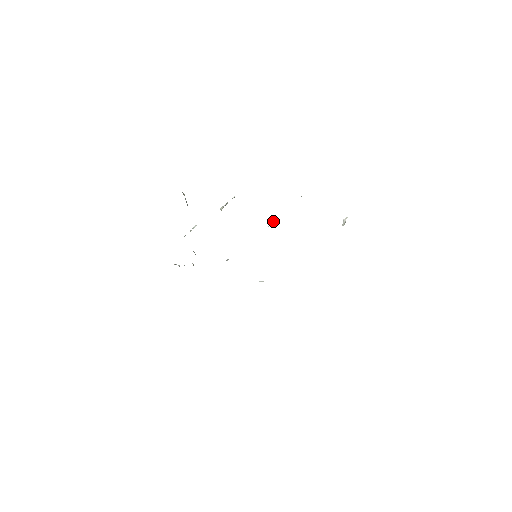
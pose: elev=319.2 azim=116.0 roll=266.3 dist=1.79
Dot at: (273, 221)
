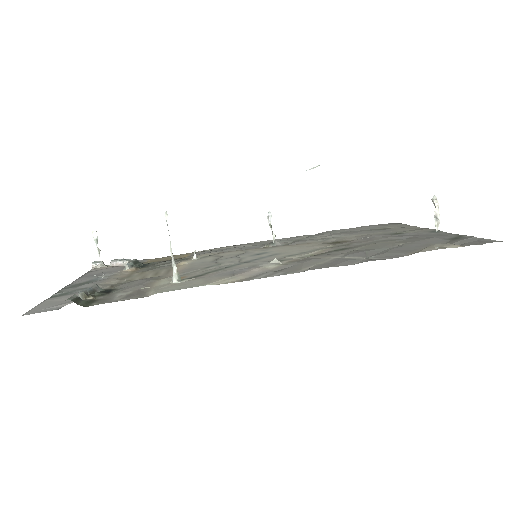
Dot at: (270, 219)
